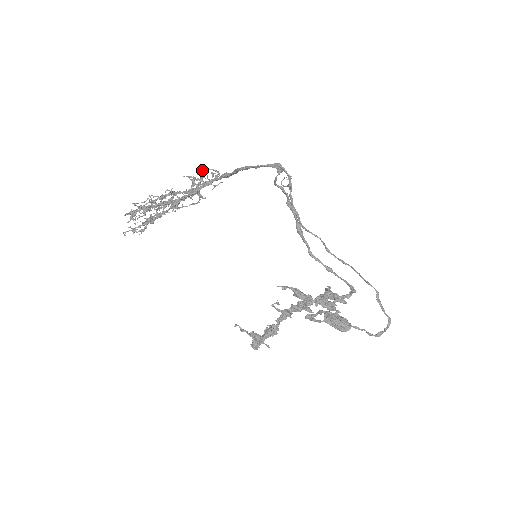
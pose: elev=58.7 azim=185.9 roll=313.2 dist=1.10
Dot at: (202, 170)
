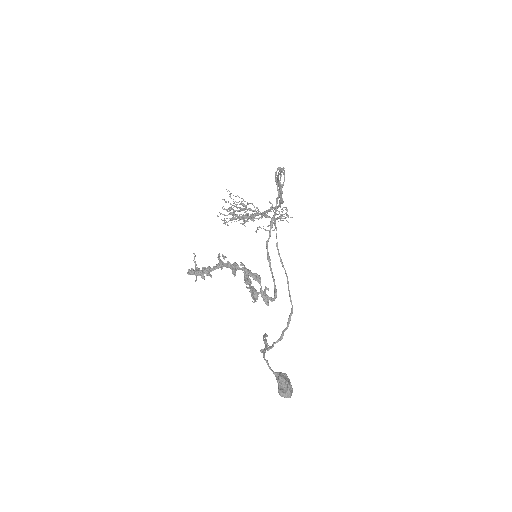
Dot at: occluded
